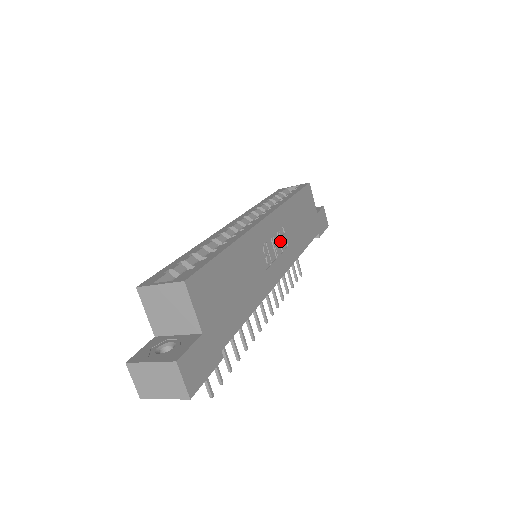
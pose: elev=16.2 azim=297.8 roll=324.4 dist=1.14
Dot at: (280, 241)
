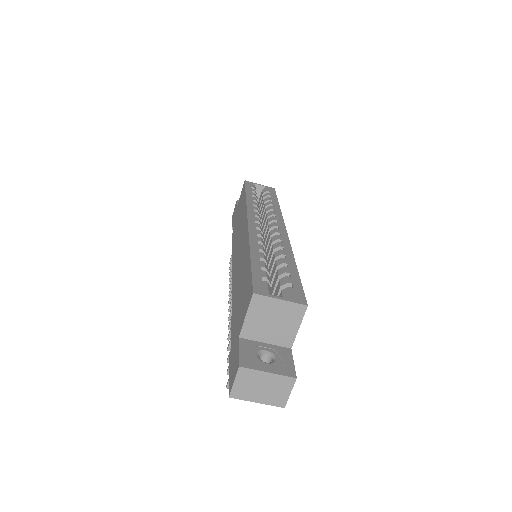
Dot at: occluded
